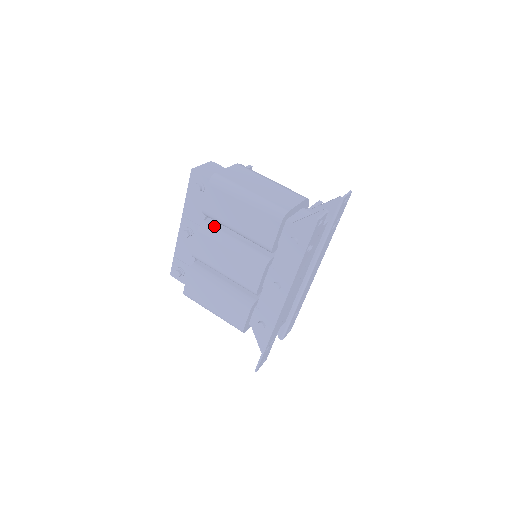
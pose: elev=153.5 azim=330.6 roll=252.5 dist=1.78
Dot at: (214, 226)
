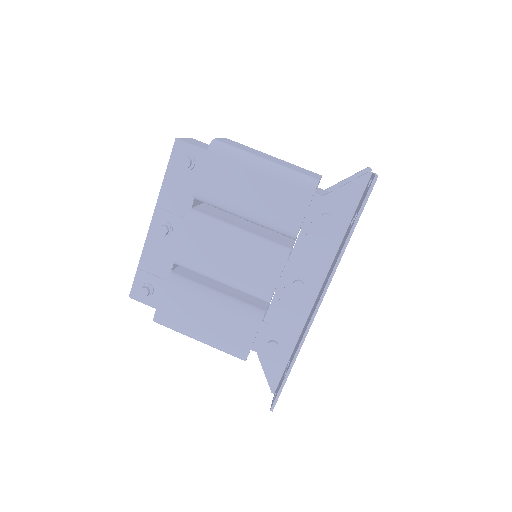
Dot at: (207, 214)
